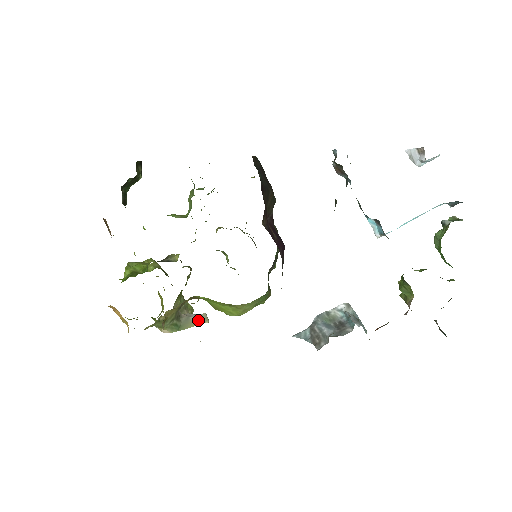
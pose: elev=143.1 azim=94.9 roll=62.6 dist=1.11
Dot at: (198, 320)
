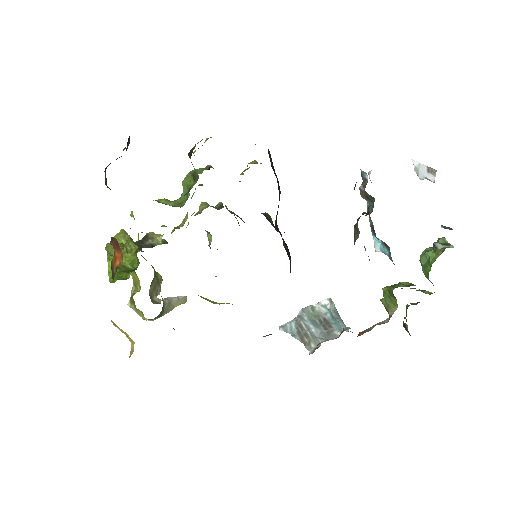
Dot at: (178, 303)
